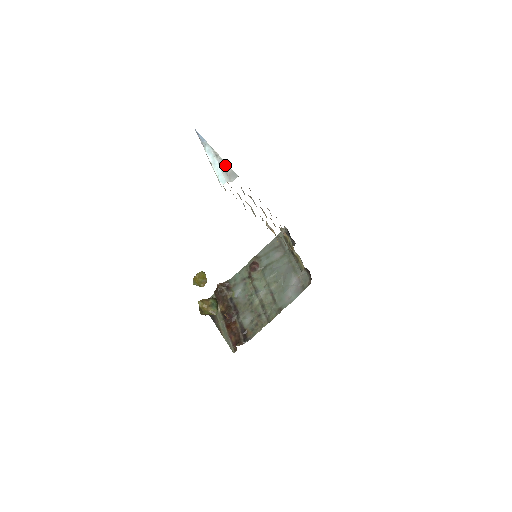
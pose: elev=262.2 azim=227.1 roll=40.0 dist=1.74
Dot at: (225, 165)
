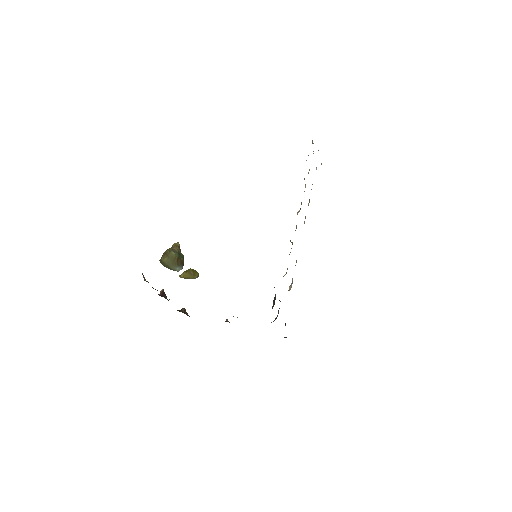
Dot at: occluded
